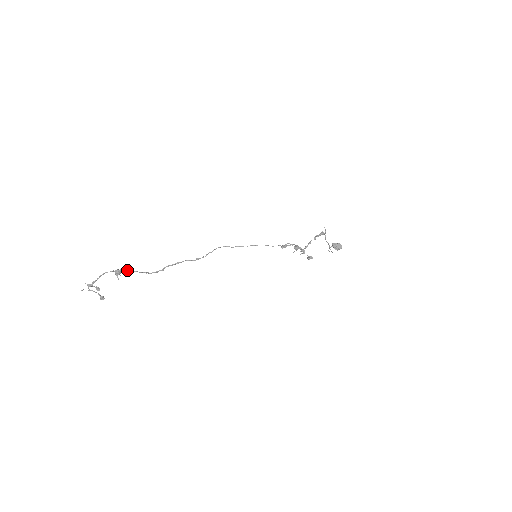
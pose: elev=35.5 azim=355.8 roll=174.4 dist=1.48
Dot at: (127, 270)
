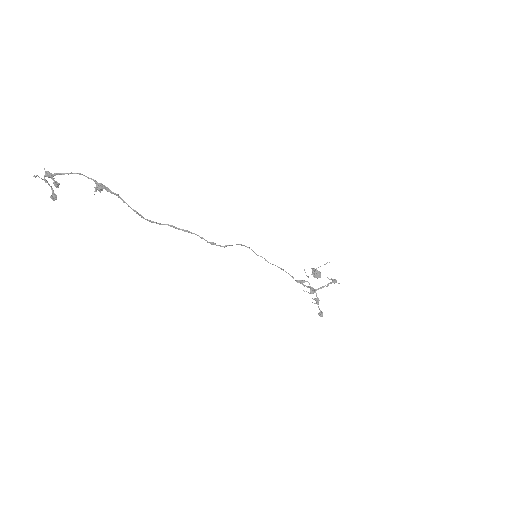
Dot at: (114, 193)
